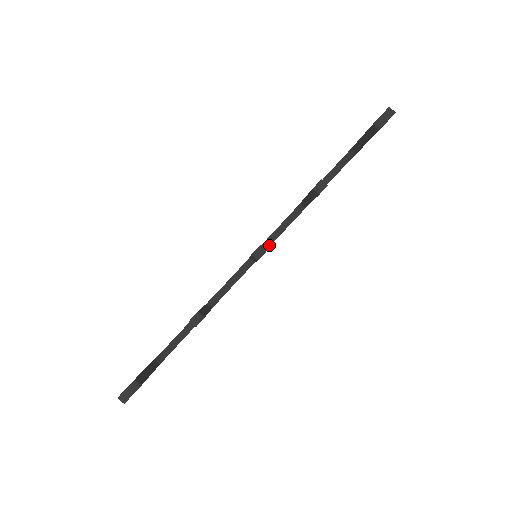
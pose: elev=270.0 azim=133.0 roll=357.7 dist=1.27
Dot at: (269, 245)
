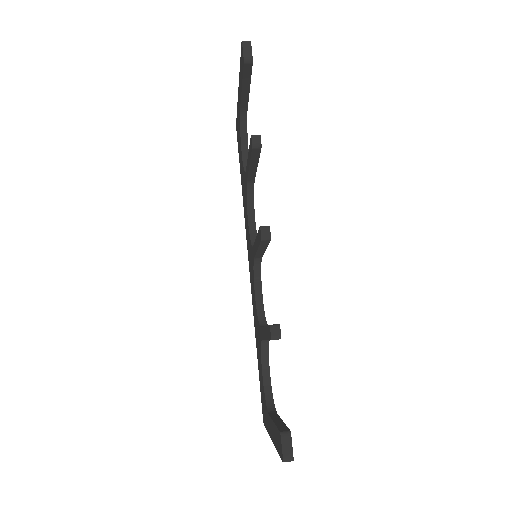
Dot at: occluded
